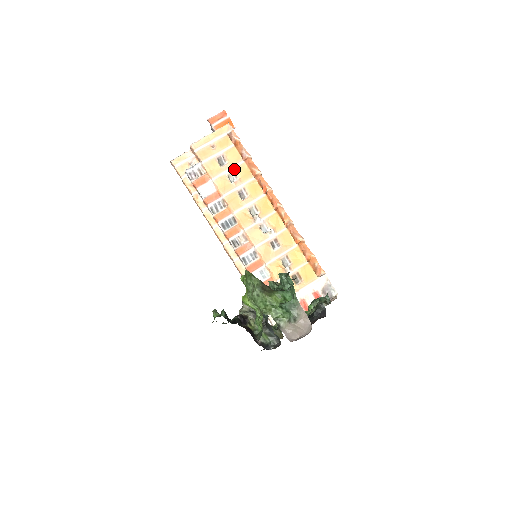
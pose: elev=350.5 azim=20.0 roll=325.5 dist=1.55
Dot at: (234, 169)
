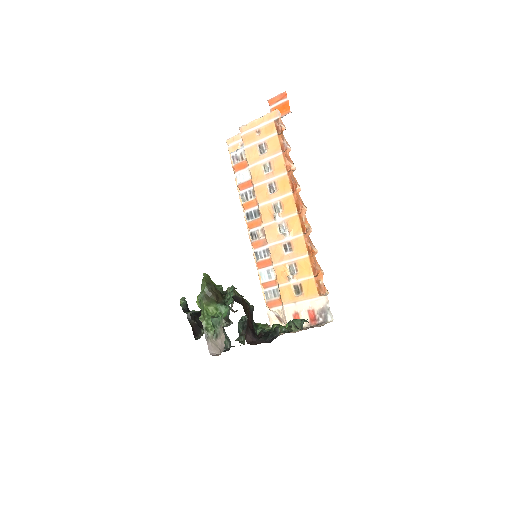
Dot at: (271, 160)
